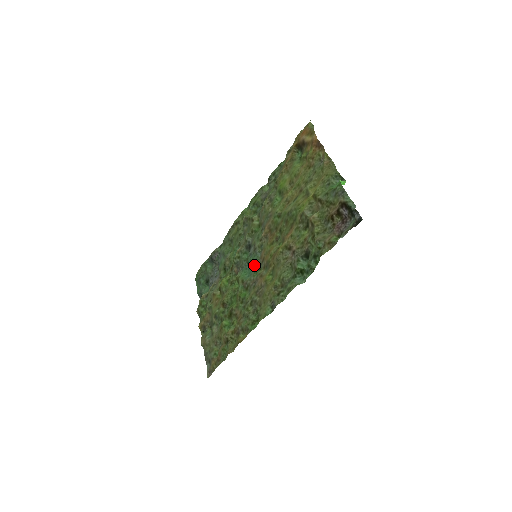
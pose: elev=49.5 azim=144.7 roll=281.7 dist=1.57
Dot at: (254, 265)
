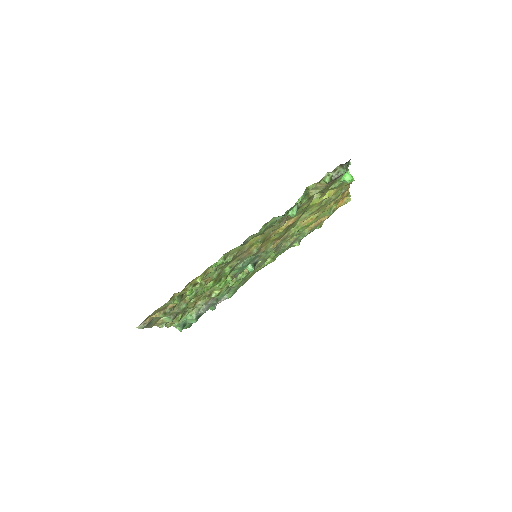
Dot at: (250, 261)
